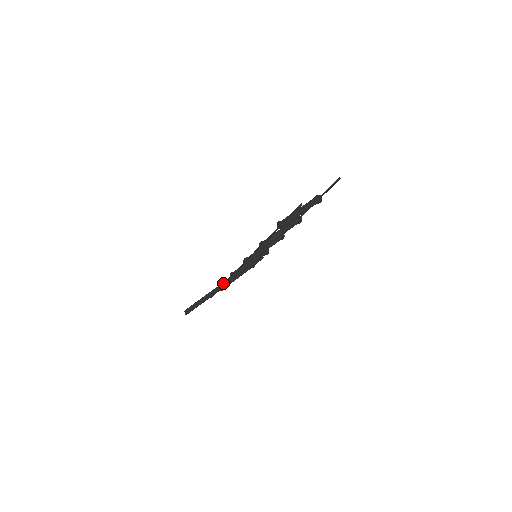
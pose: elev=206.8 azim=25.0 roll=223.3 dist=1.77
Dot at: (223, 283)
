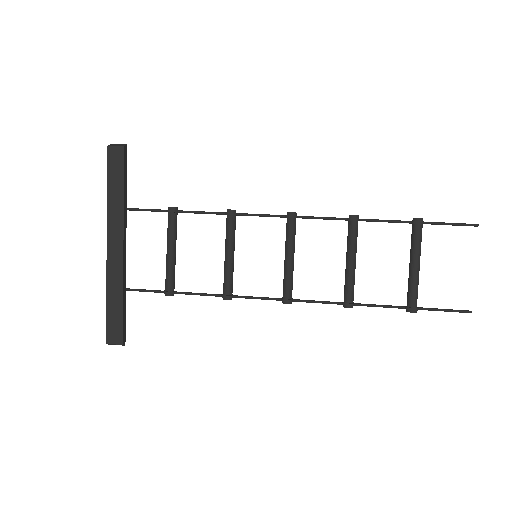
Dot at: (172, 286)
